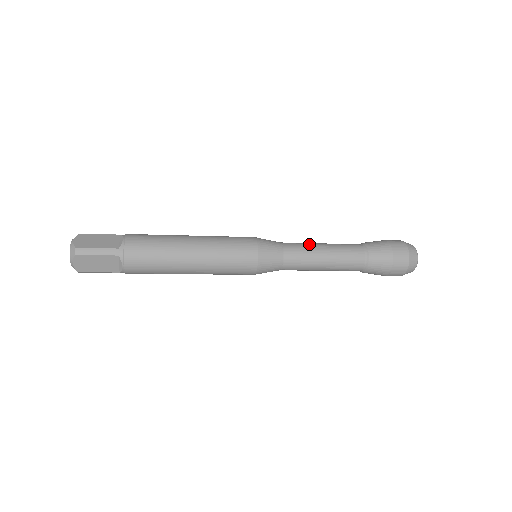
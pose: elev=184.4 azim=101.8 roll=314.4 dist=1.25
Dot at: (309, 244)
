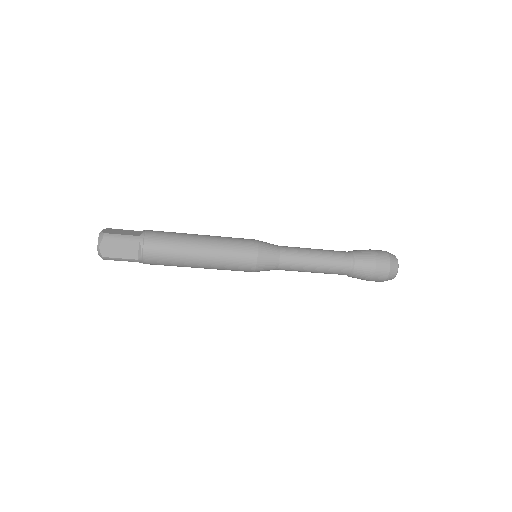
Dot at: occluded
